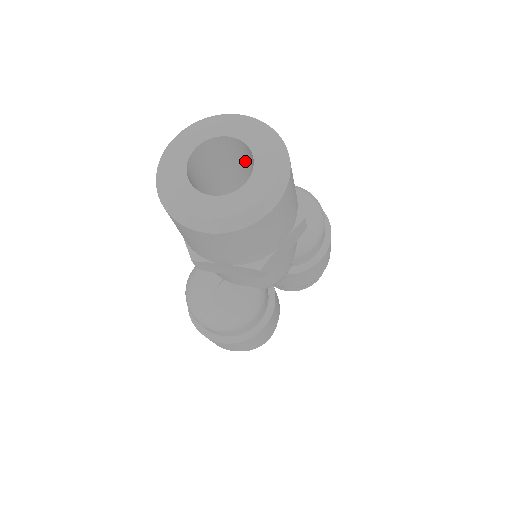
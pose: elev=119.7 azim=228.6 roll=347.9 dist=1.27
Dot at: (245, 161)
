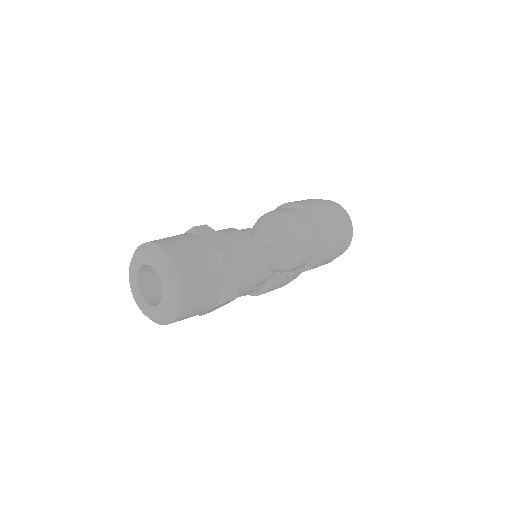
Dot at: occluded
